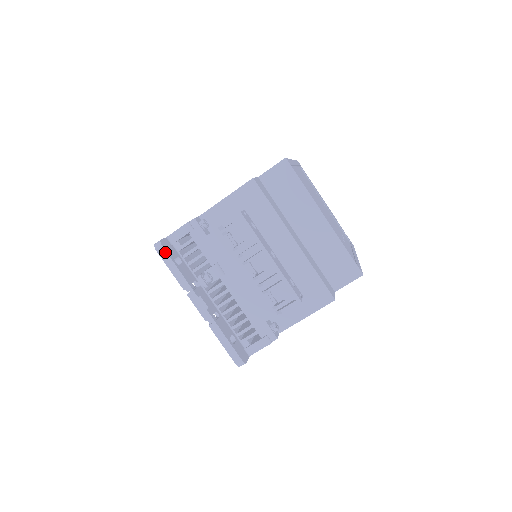
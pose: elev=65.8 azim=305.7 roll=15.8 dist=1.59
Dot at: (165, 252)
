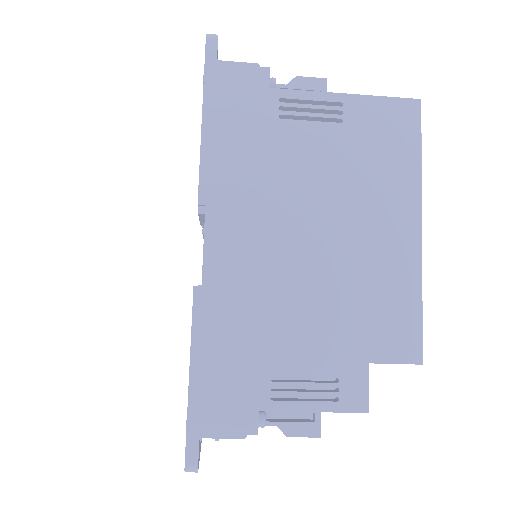
Dot at: occluded
